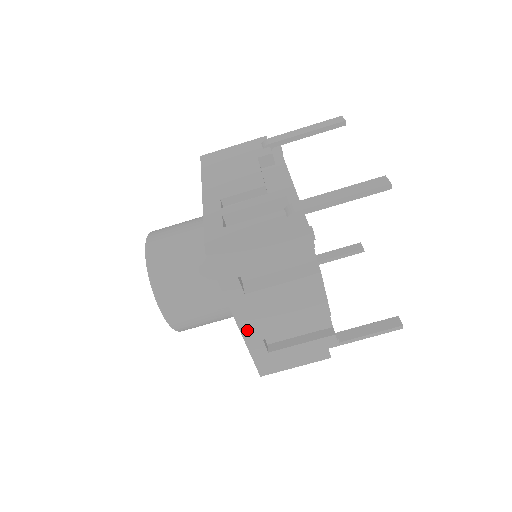
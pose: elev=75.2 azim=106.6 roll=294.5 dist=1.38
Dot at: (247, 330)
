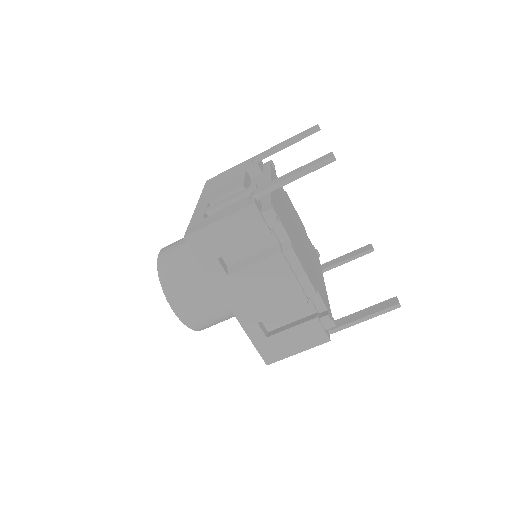
Dot at: (240, 313)
